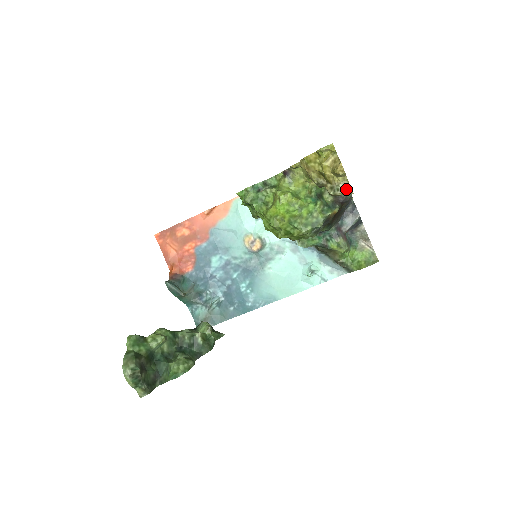
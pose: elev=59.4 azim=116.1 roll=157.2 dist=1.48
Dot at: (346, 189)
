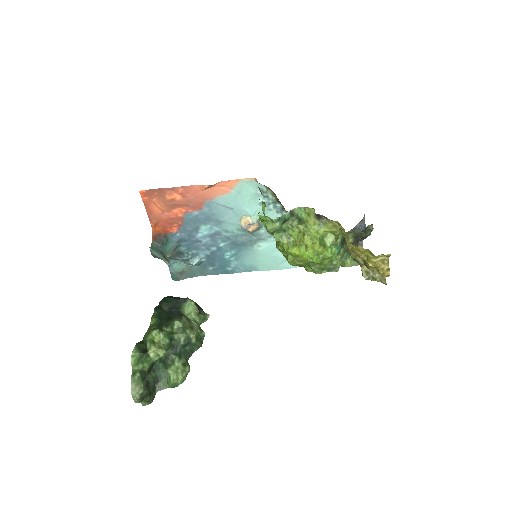
Dot at: (381, 279)
